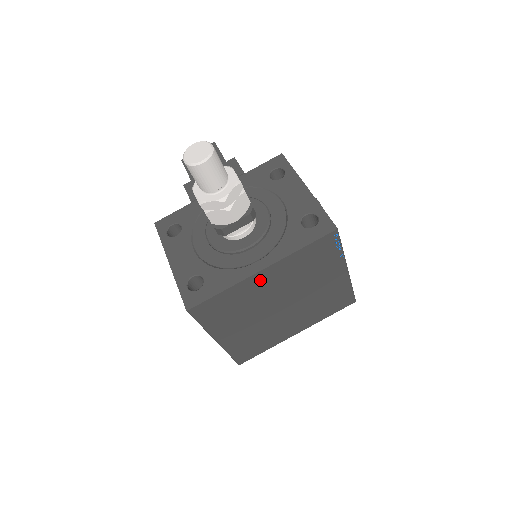
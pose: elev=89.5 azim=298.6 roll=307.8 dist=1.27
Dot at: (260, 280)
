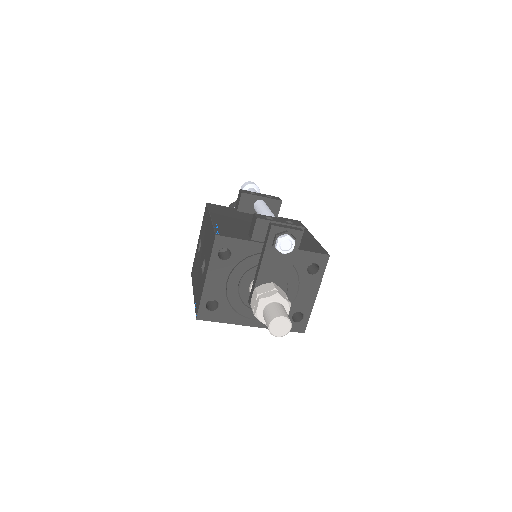
Dot at: occluded
